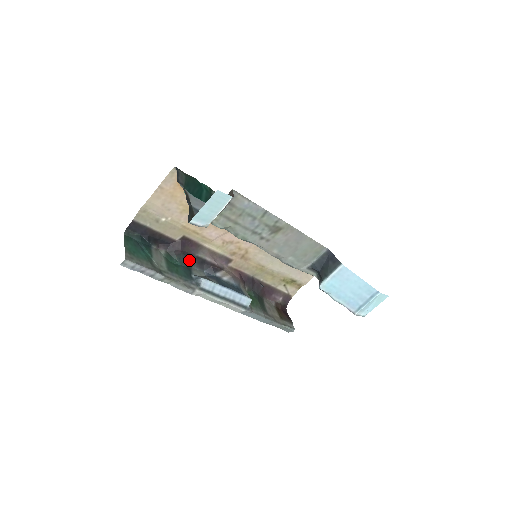
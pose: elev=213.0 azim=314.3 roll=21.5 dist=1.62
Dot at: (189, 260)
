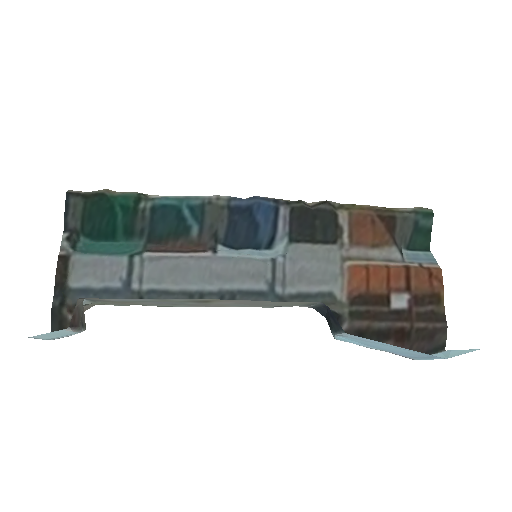
Dot at: occluded
